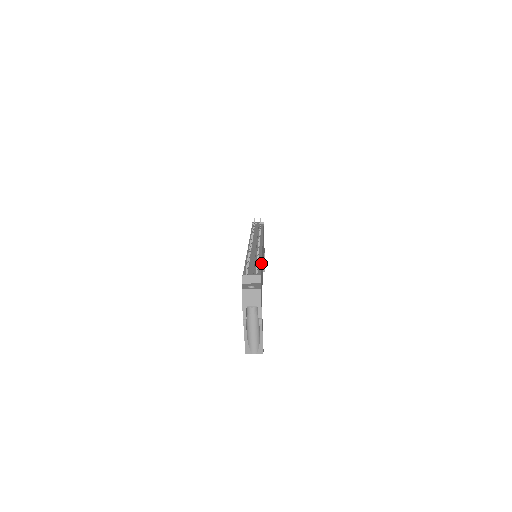
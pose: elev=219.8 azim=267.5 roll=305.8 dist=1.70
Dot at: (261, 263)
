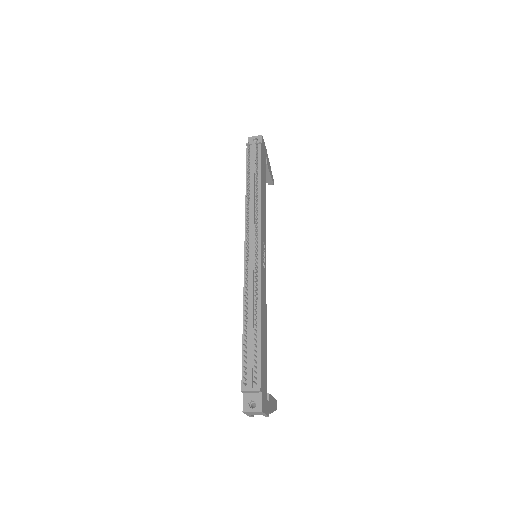
Dot at: (260, 336)
